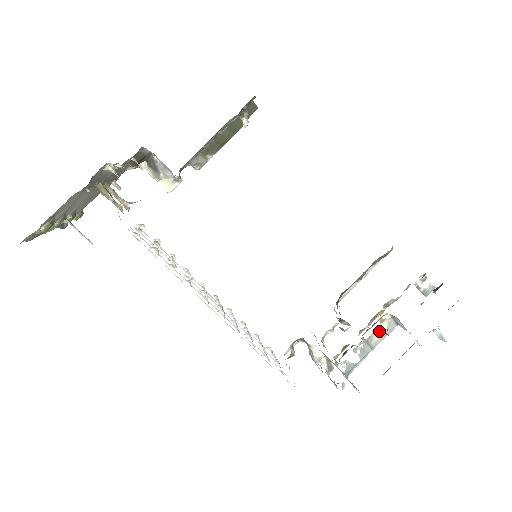
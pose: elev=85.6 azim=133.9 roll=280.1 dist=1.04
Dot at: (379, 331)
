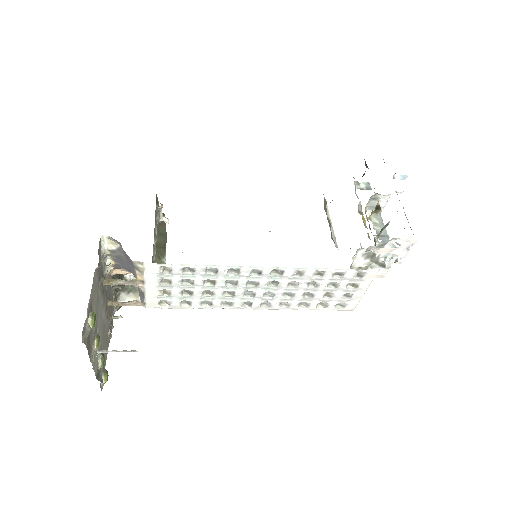
Dot at: (376, 225)
